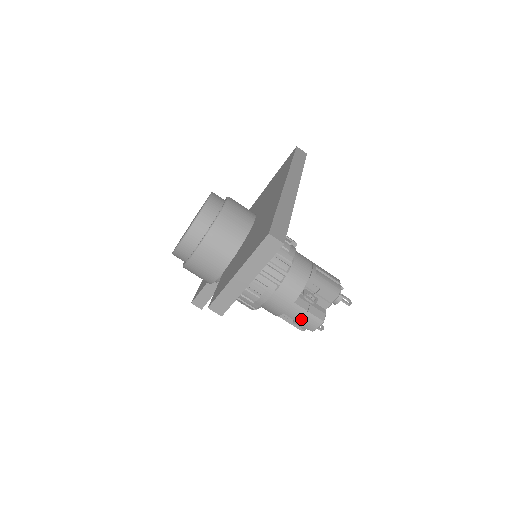
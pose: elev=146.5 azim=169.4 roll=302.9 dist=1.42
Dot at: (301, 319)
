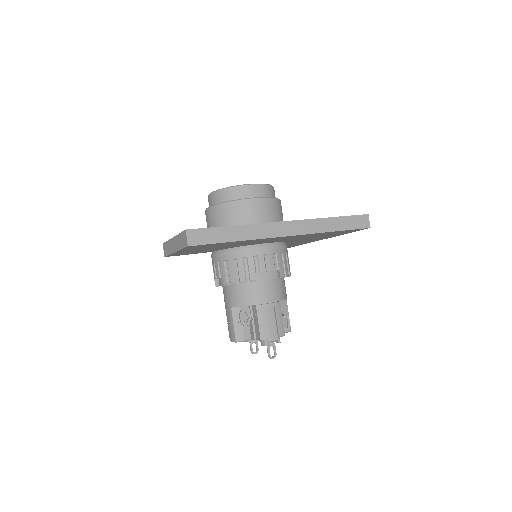
Dot at: (229, 323)
